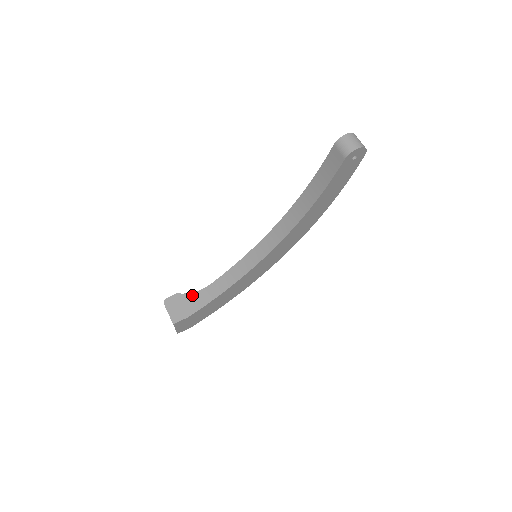
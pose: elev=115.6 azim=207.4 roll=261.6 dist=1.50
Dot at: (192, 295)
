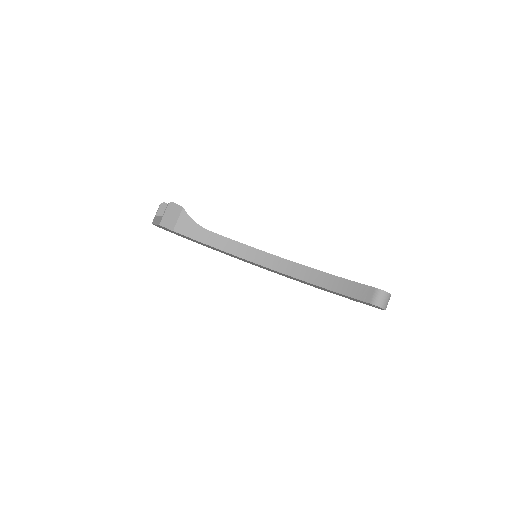
Dot at: (191, 221)
